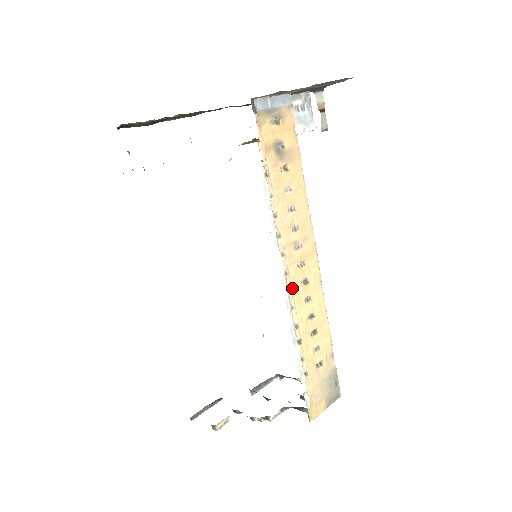
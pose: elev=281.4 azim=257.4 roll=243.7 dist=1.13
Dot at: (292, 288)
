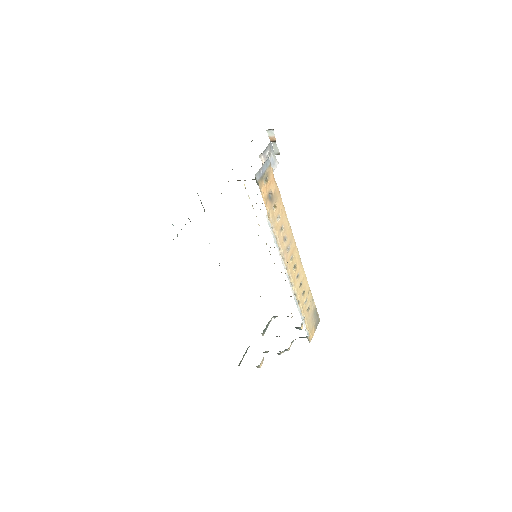
Dot at: (290, 275)
